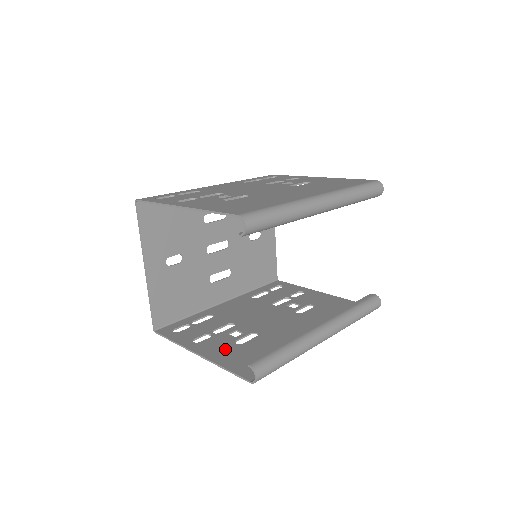
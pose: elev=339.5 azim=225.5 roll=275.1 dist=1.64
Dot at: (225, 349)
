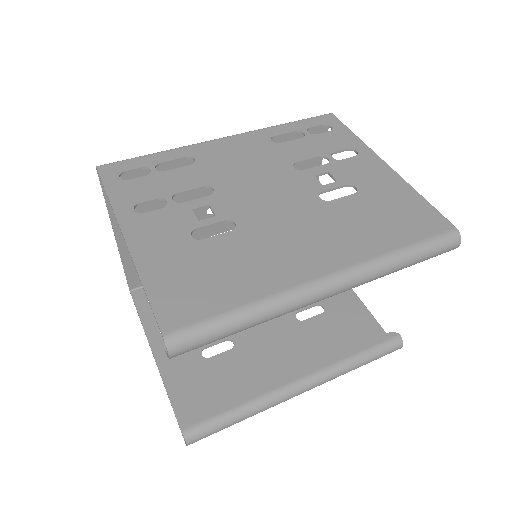
Dot at: (185, 362)
